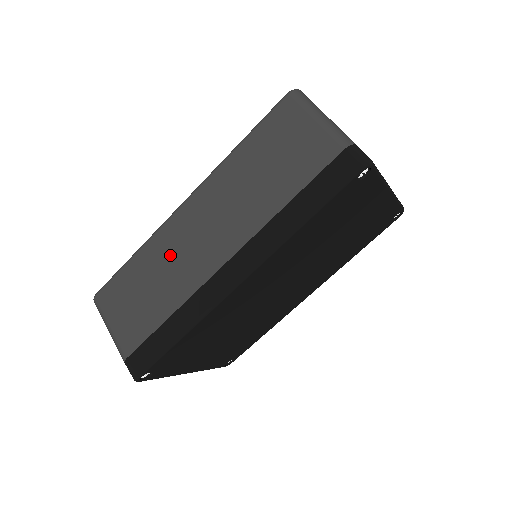
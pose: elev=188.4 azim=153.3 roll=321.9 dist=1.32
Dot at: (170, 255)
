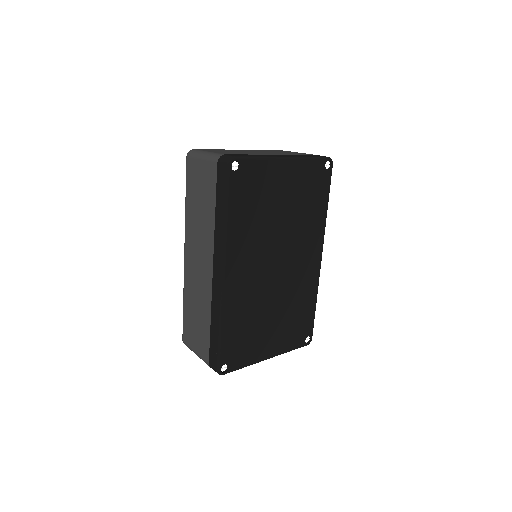
Dot at: (194, 288)
